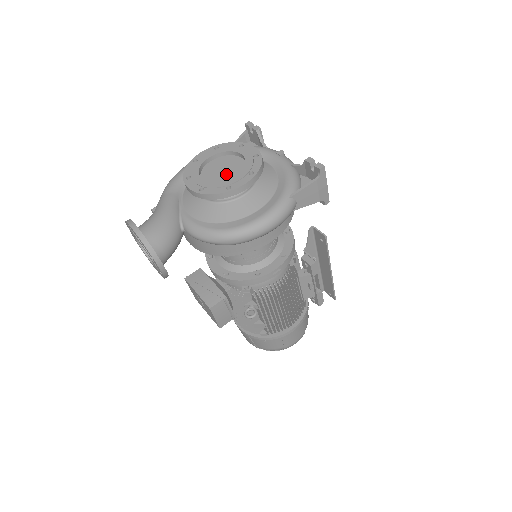
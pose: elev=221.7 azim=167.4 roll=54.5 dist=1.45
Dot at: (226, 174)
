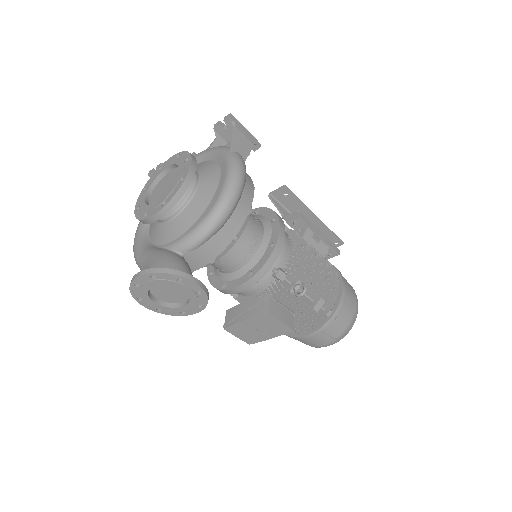
Dot at: (170, 185)
